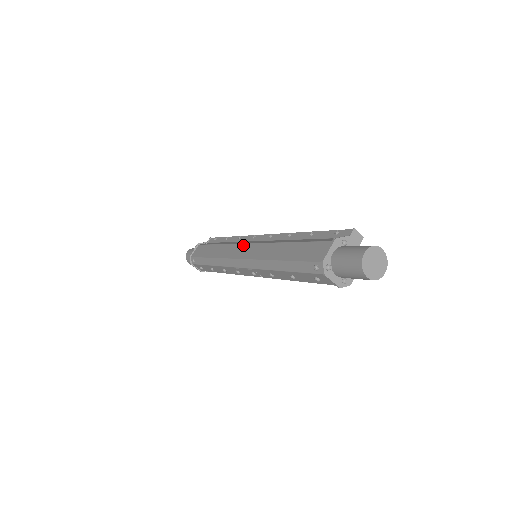
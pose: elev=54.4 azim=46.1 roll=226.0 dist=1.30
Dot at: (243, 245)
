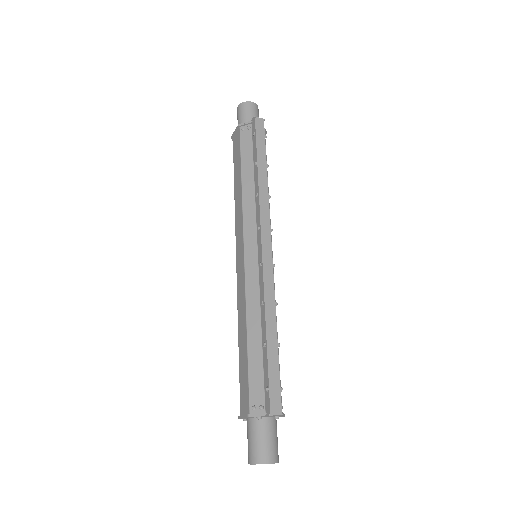
Dot at: (242, 244)
